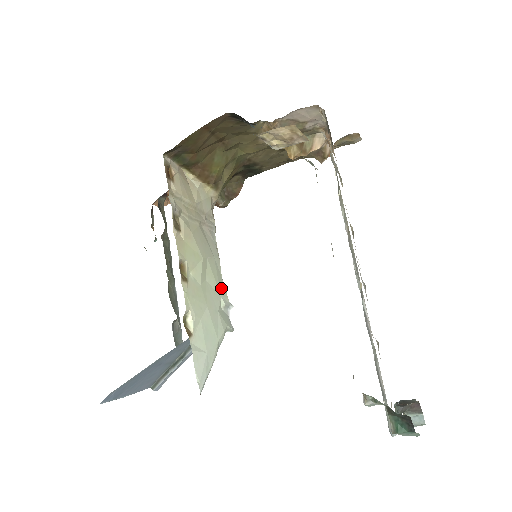
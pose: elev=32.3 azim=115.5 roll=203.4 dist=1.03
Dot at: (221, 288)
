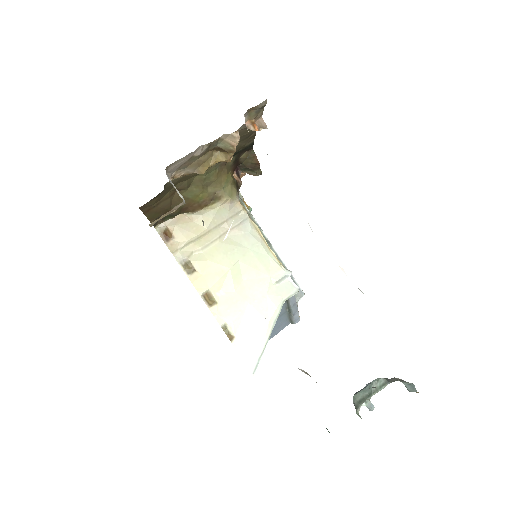
Dot at: (269, 268)
